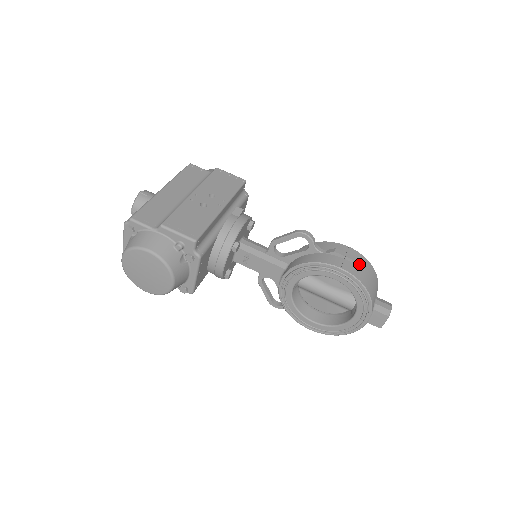
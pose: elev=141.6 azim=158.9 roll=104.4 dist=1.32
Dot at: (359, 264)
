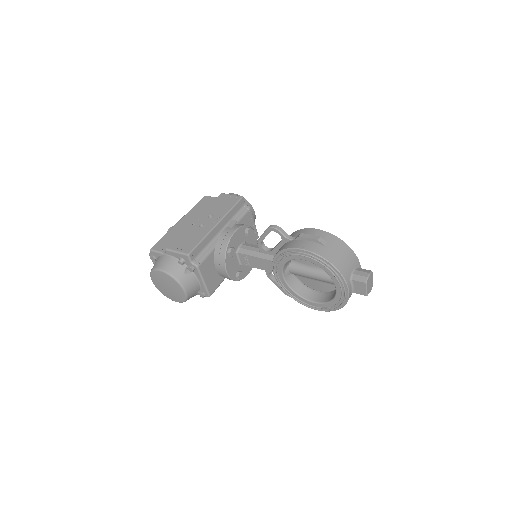
Dot at: (322, 242)
